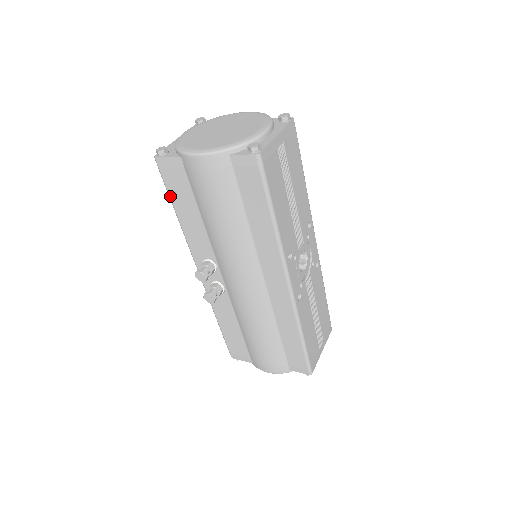
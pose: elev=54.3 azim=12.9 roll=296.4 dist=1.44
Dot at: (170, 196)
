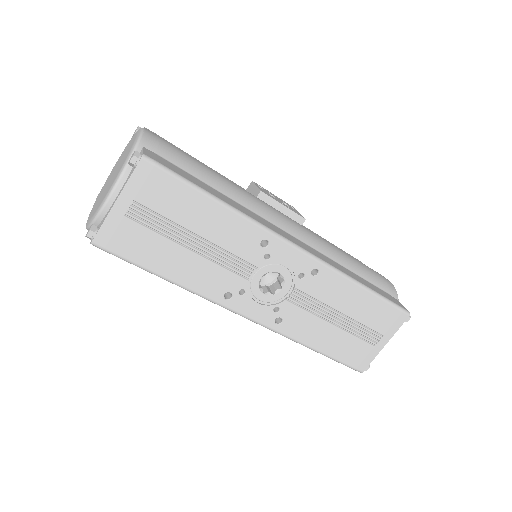
Dot at: occluded
